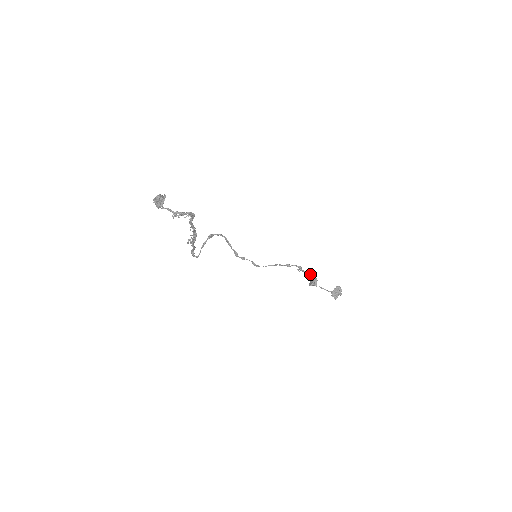
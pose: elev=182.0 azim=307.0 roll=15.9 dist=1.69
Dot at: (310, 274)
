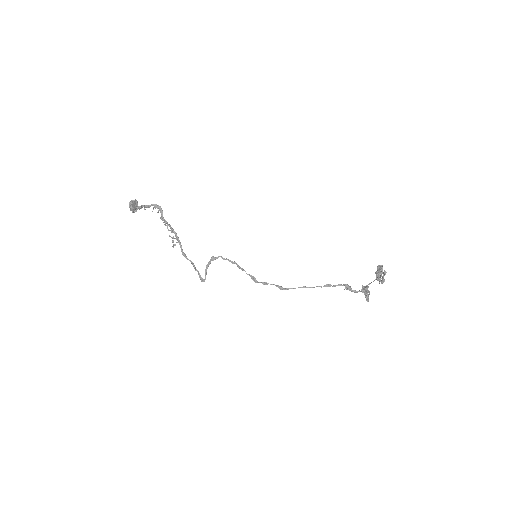
Dot at: (362, 288)
